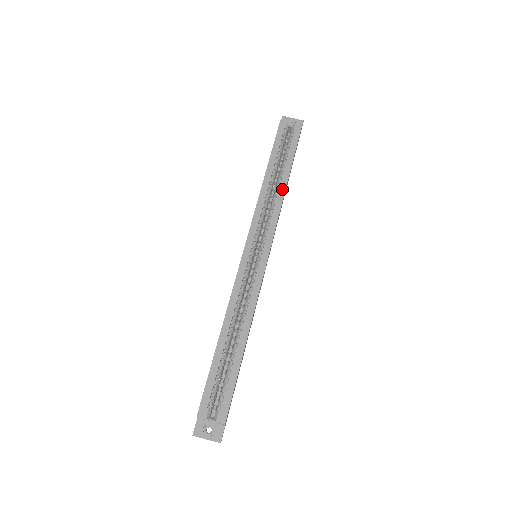
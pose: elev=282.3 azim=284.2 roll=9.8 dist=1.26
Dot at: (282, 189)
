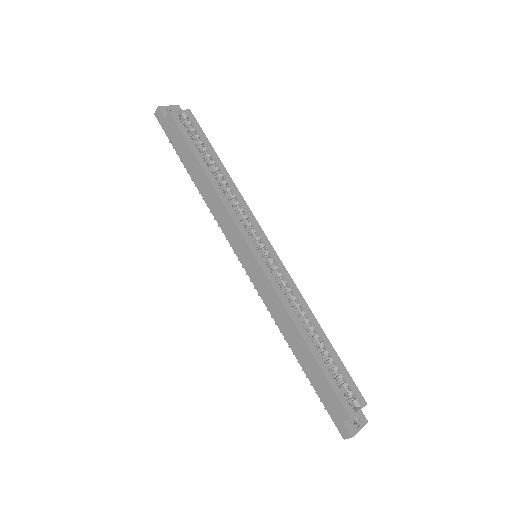
Dot at: (230, 181)
